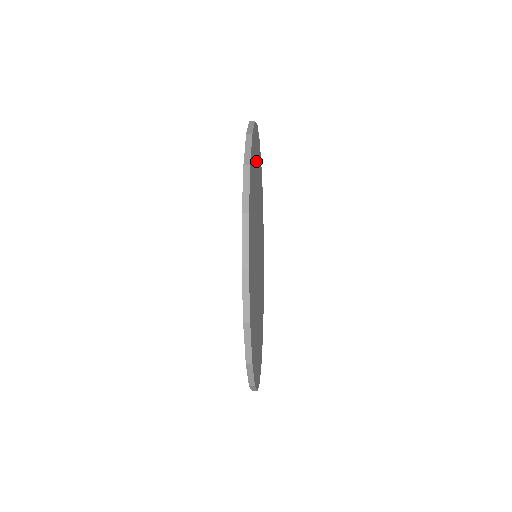
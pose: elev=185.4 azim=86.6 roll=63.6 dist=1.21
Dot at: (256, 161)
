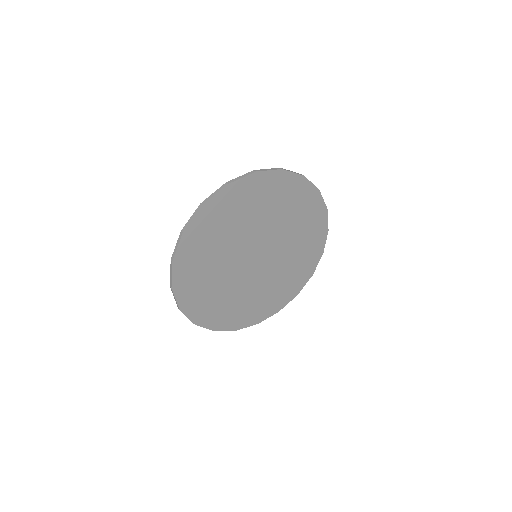
Dot at: (224, 217)
